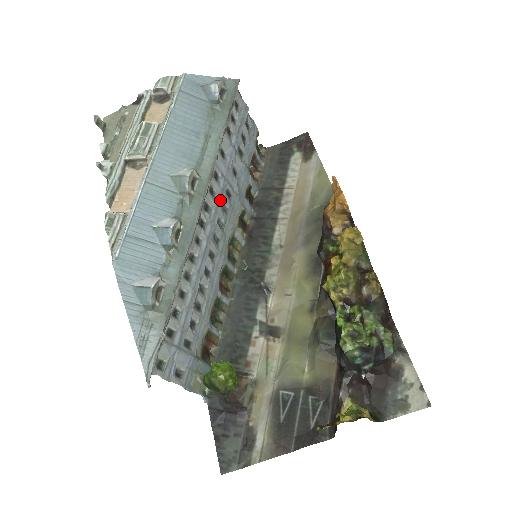
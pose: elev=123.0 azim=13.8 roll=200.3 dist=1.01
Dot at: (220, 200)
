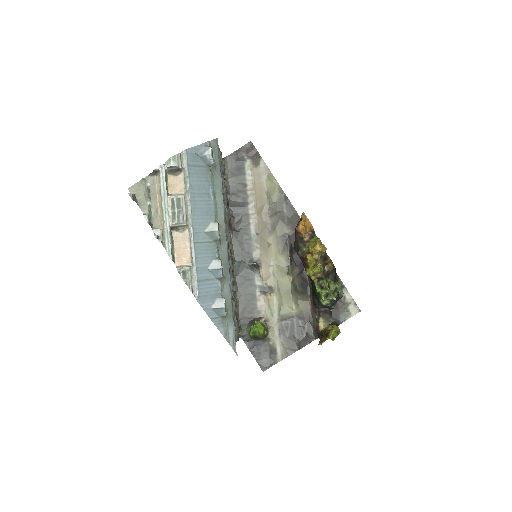
Dot at: occluded
